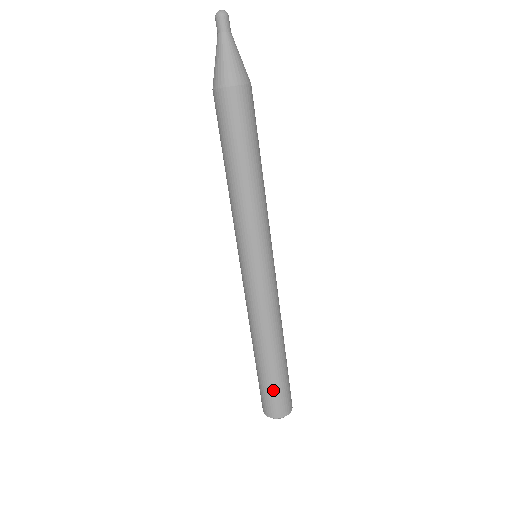
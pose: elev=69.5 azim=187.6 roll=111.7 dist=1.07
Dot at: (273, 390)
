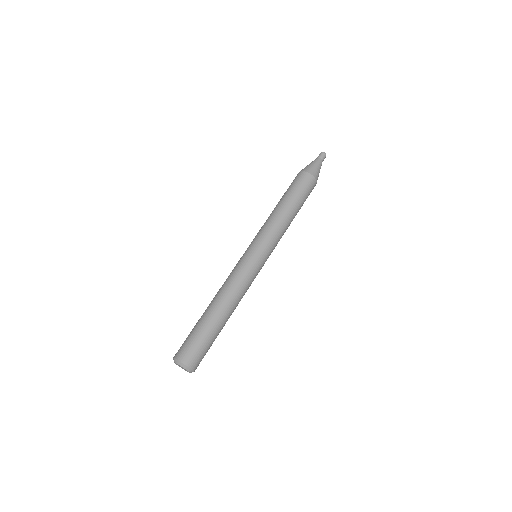
Dot at: (192, 334)
